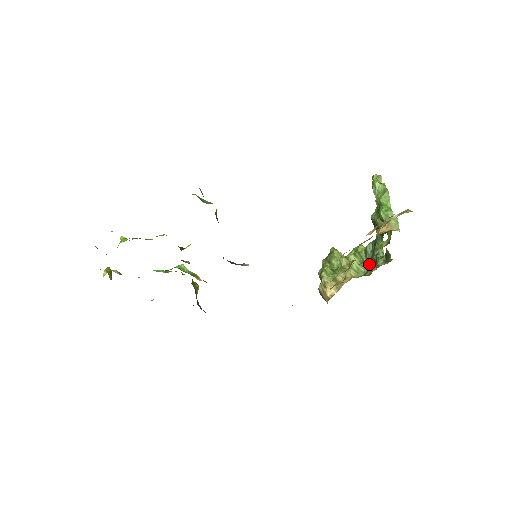
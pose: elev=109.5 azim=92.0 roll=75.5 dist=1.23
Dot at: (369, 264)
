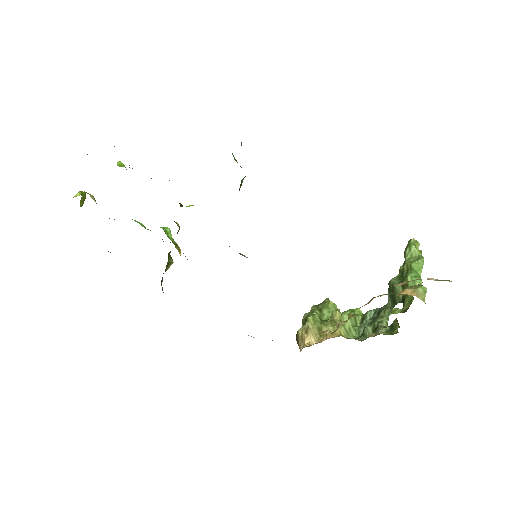
Dot at: (365, 329)
